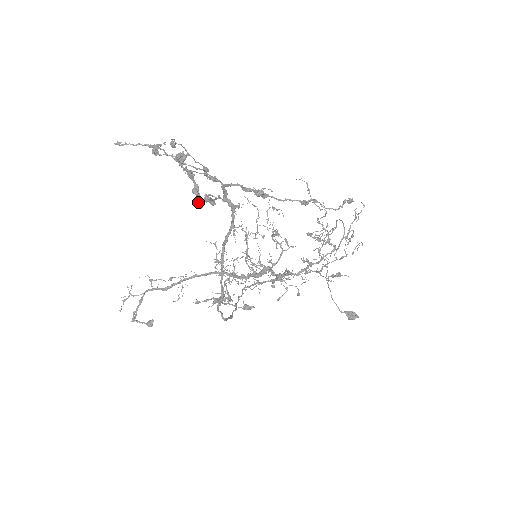
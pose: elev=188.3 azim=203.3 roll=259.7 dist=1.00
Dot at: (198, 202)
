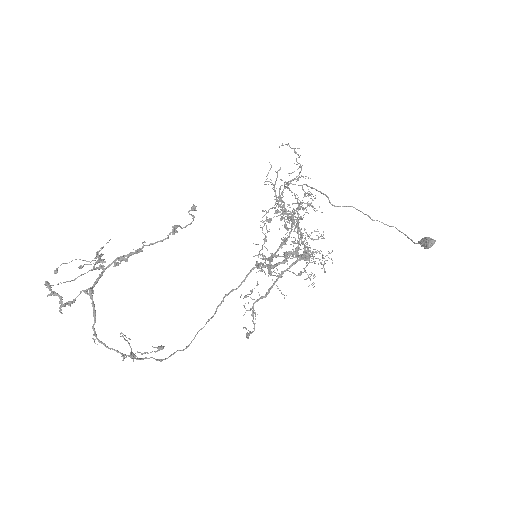
Dot at: (59, 311)
